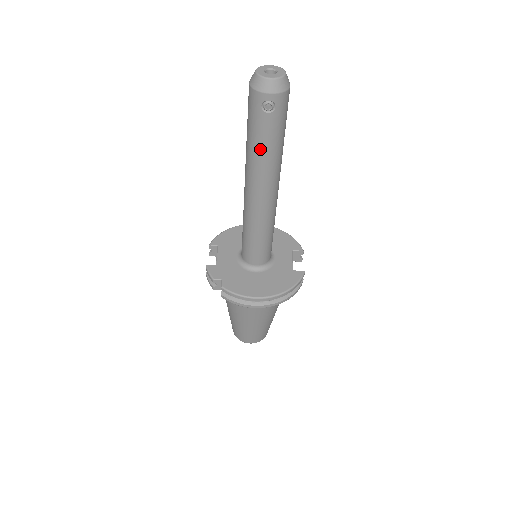
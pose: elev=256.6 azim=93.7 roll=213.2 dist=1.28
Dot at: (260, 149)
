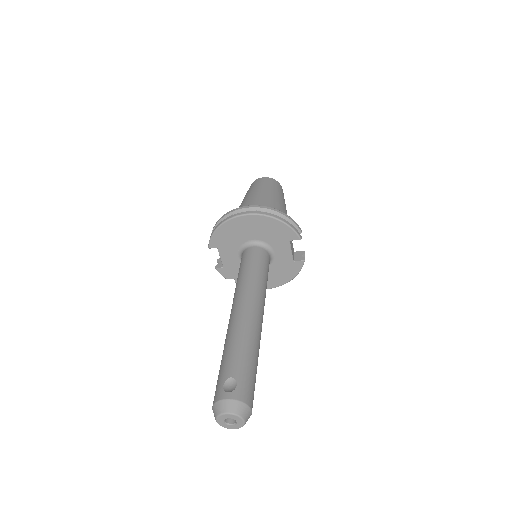
Dot at: occluded
